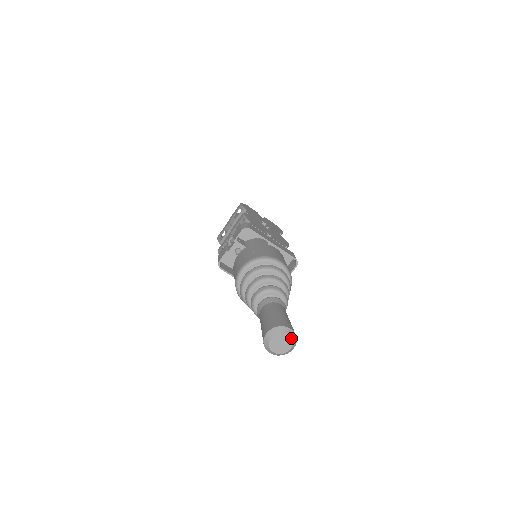
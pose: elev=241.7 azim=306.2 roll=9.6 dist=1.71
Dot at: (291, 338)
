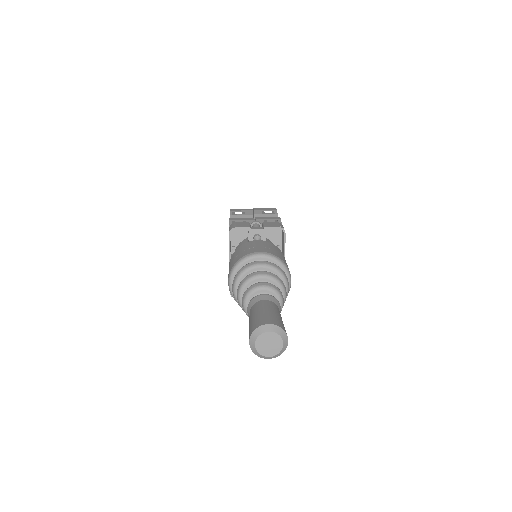
Dot at: (281, 349)
